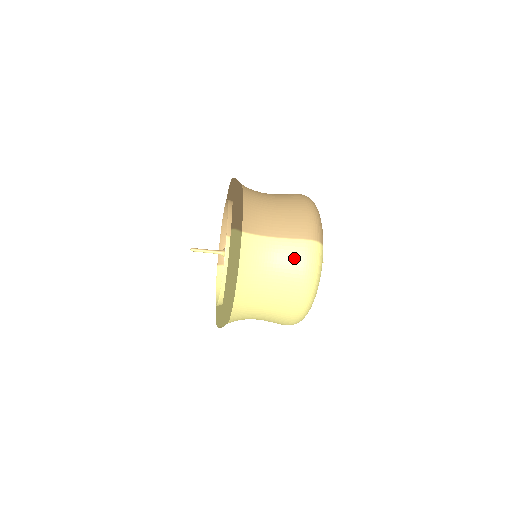
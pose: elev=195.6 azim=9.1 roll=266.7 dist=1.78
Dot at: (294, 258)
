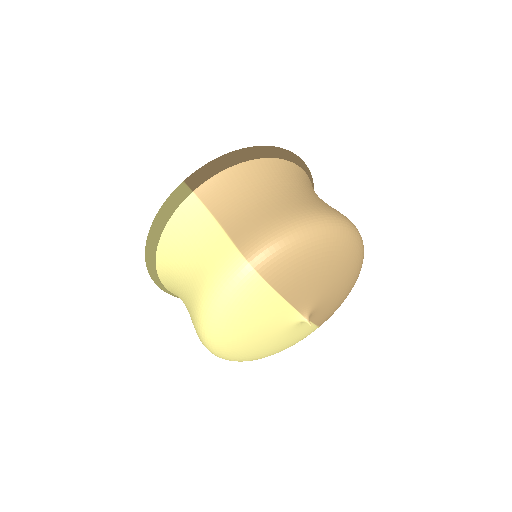
Dot at: (213, 261)
